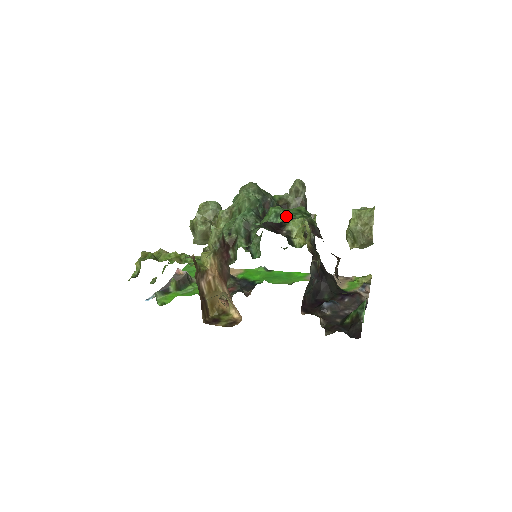
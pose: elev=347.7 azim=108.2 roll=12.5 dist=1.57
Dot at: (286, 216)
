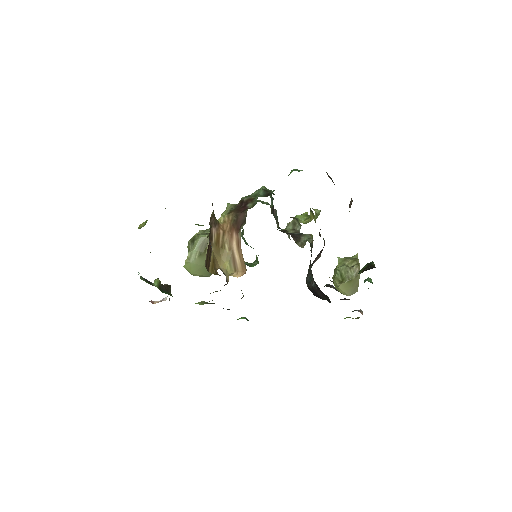
Dot at: occluded
